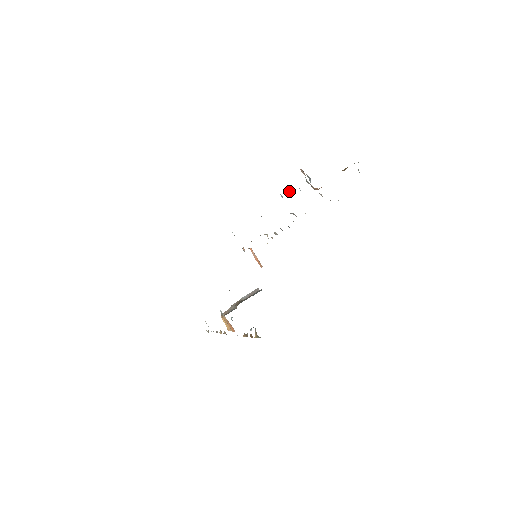
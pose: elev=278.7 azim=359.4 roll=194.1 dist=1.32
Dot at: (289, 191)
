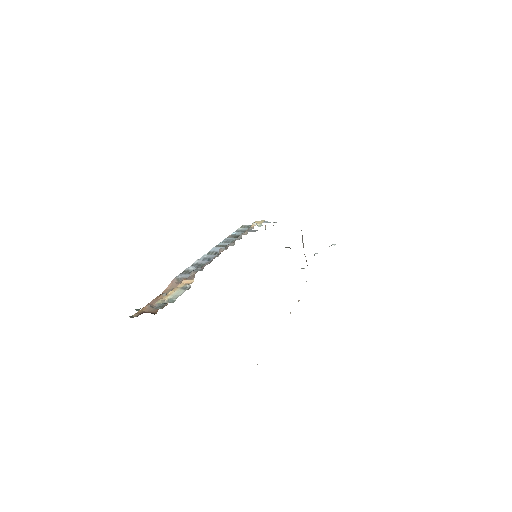
Dot at: (196, 261)
